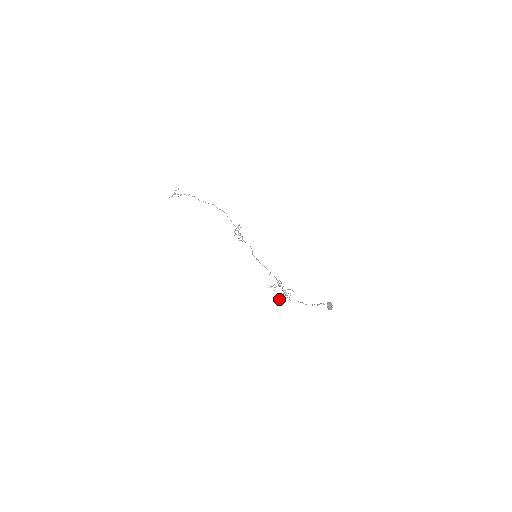
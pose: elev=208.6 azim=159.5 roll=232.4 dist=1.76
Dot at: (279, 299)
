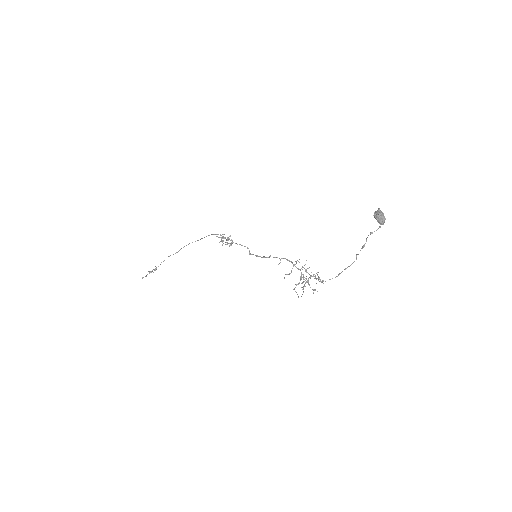
Dot at: occluded
